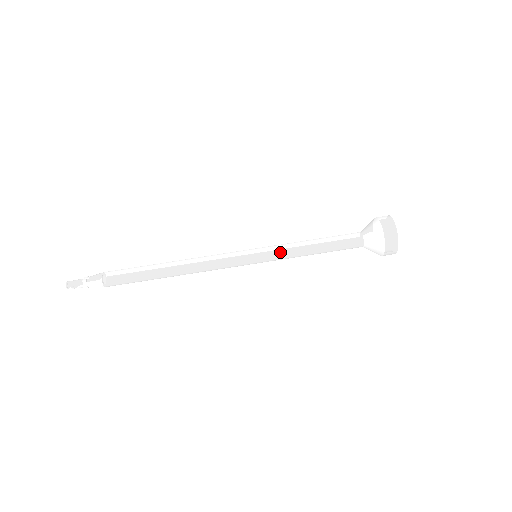
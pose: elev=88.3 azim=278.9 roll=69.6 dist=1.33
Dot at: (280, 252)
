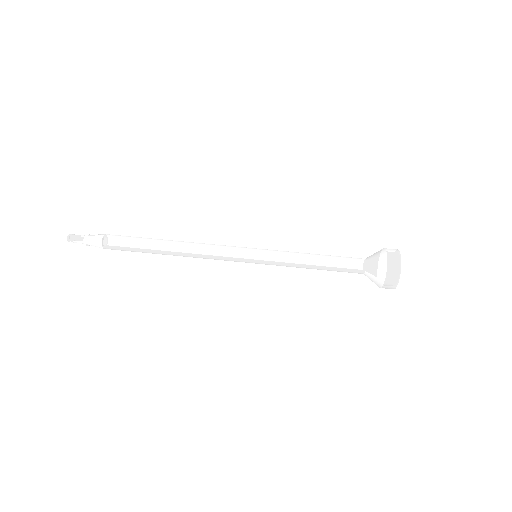
Dot at: (281, 252)
